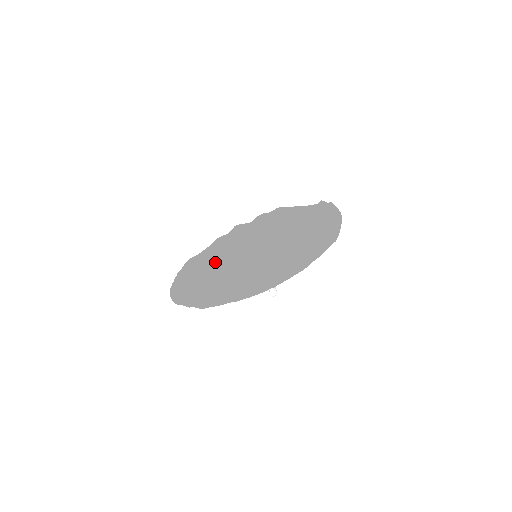
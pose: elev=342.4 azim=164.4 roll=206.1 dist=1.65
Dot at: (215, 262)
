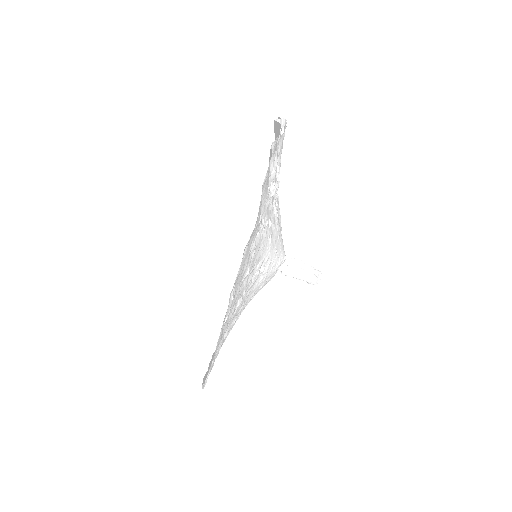
Dot at: occluded
